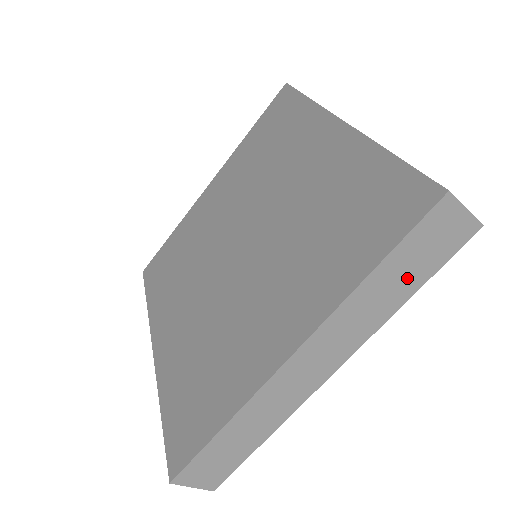
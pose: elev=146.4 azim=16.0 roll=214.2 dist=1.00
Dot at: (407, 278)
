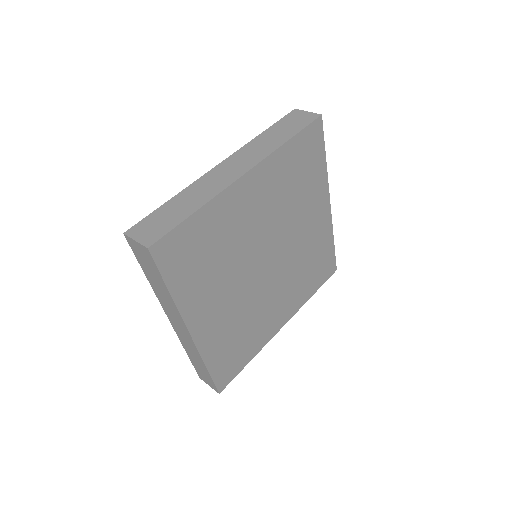
Dot at: (157, 280)
